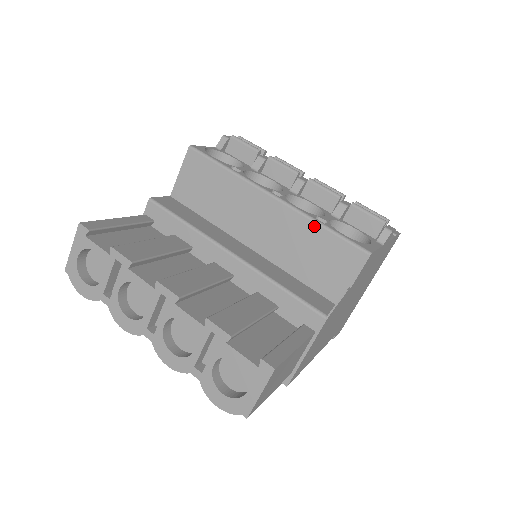
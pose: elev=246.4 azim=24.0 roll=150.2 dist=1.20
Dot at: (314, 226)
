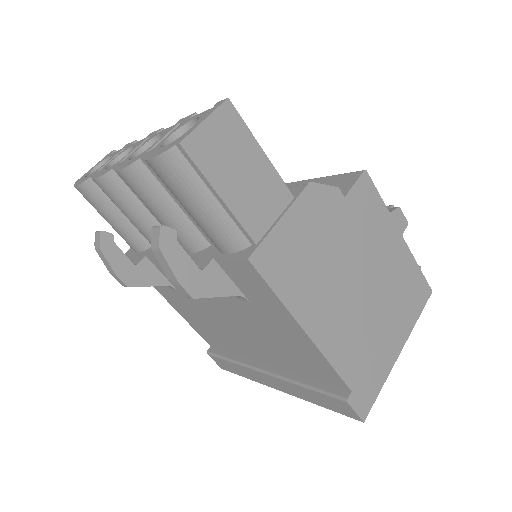
Dot at: (313, 181)
